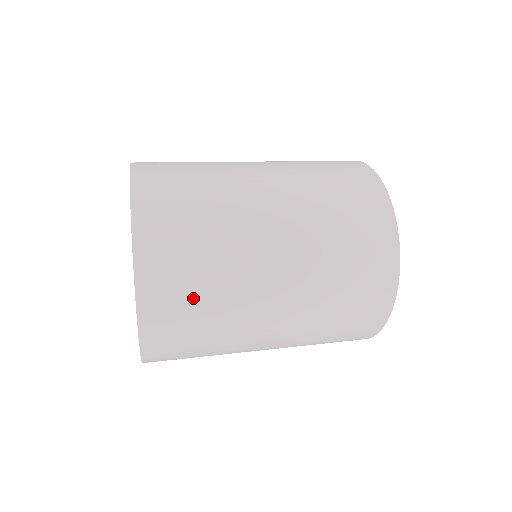
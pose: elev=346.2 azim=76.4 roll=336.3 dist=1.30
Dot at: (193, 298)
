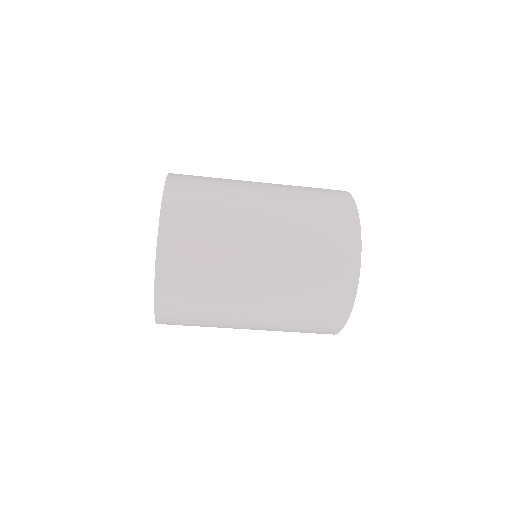
Dot at: (204, 188)
